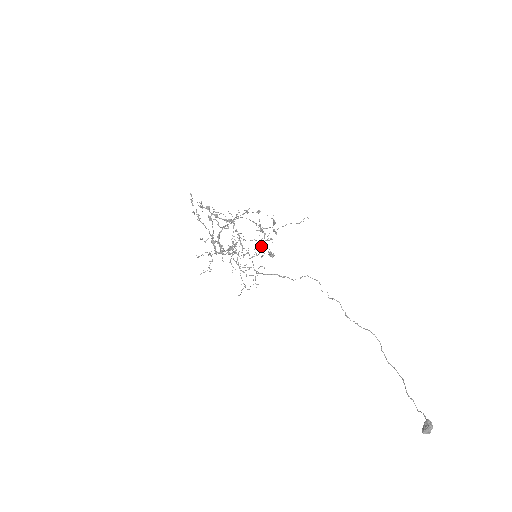
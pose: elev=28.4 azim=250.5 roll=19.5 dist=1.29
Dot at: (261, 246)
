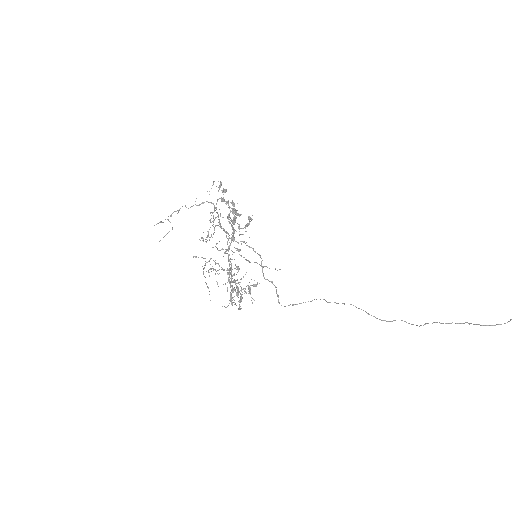
Dot at: occluded
